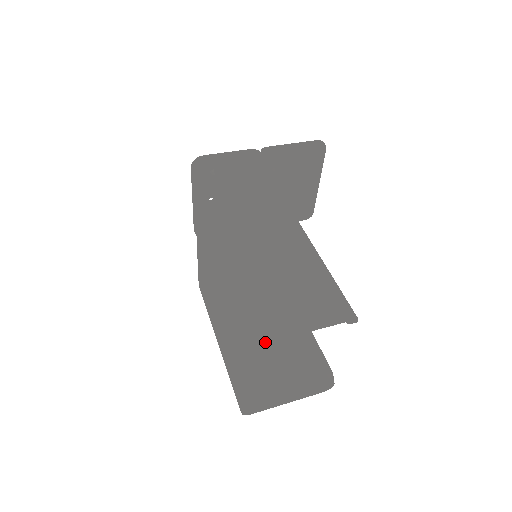
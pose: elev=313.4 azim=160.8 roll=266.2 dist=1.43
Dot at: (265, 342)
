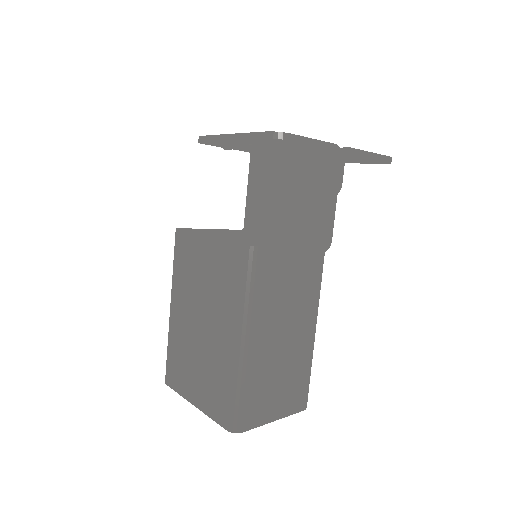
Dot at: (244, 428)
